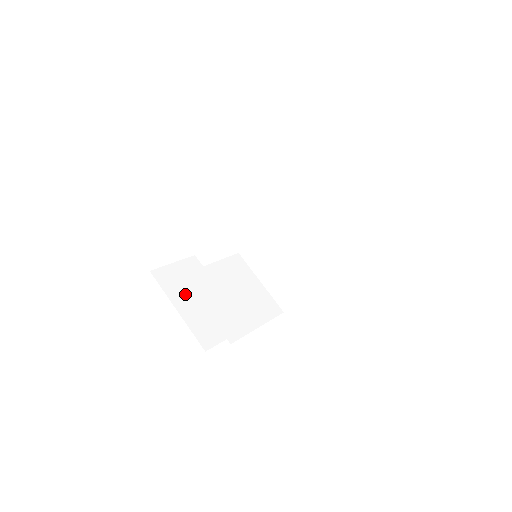
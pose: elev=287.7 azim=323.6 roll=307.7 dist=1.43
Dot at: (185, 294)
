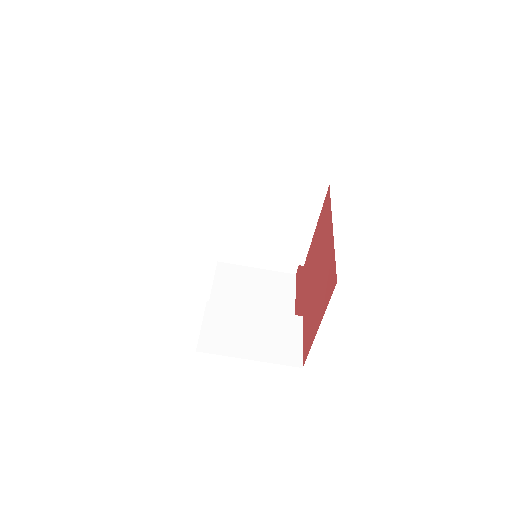
Dot at: (239, 340)
